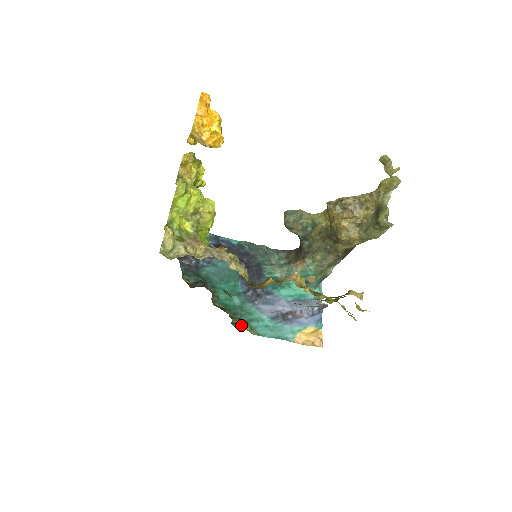
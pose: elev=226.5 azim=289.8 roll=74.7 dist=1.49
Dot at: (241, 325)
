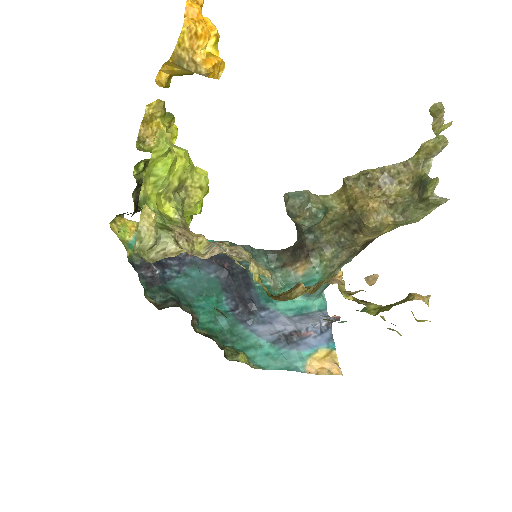
Dot at: (237, 357)
